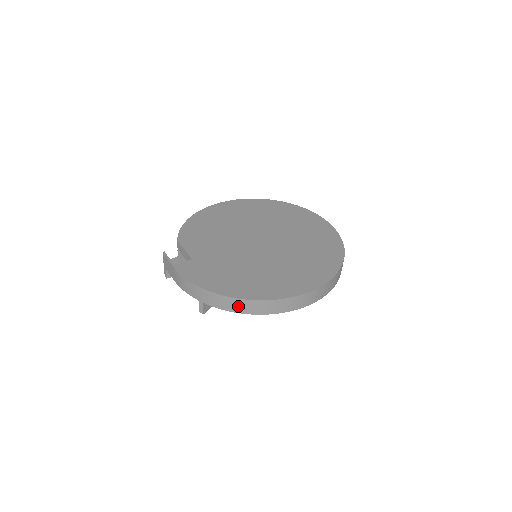
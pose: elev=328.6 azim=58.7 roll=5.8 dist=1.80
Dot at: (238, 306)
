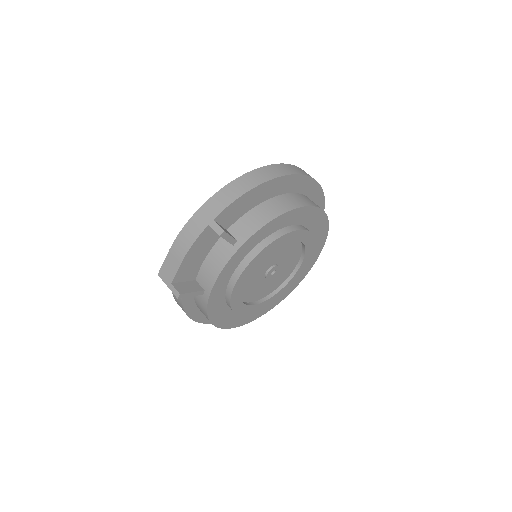
Dot at: (240, 187)
